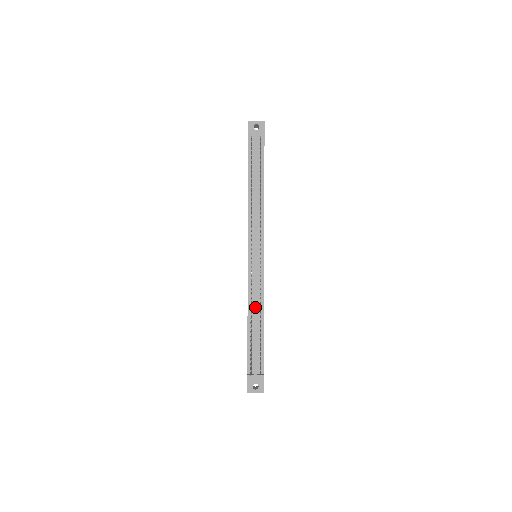
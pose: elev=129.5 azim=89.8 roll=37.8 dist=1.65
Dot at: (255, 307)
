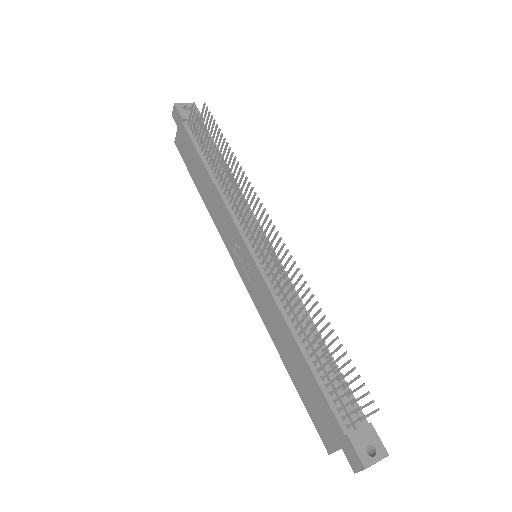
Dot at: (298, 317)
